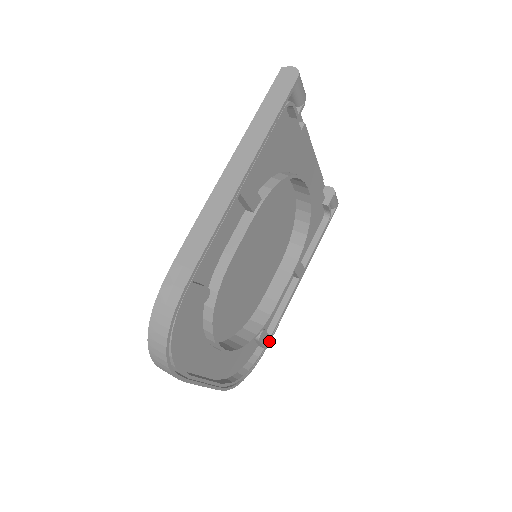
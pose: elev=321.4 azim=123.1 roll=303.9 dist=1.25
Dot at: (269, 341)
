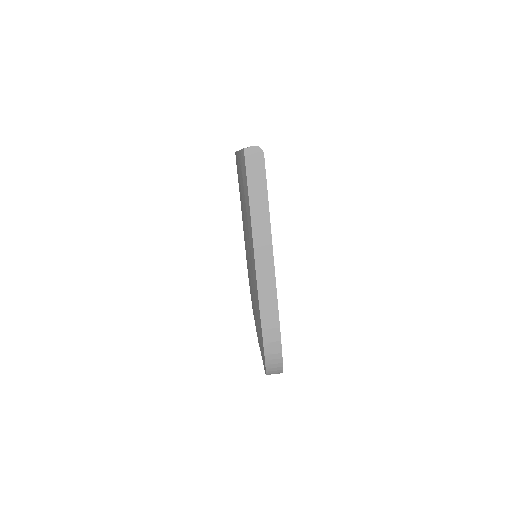
Dot at: occluded
